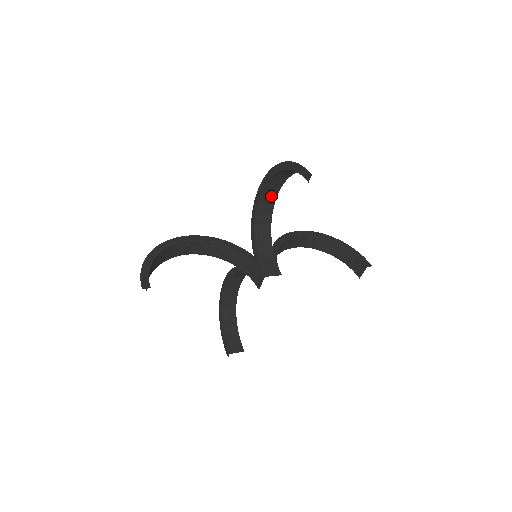
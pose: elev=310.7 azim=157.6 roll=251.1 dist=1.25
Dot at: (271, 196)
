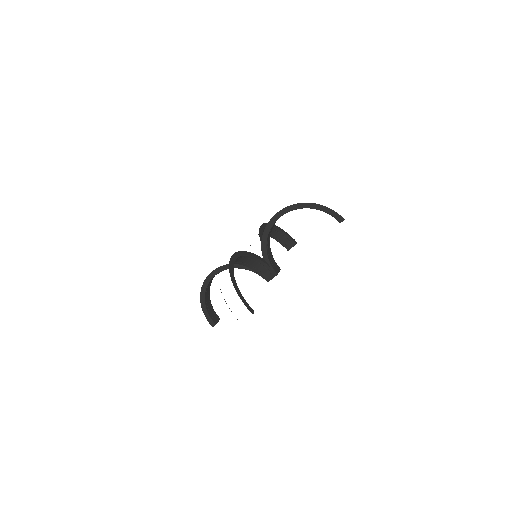
Dot at: occluded
